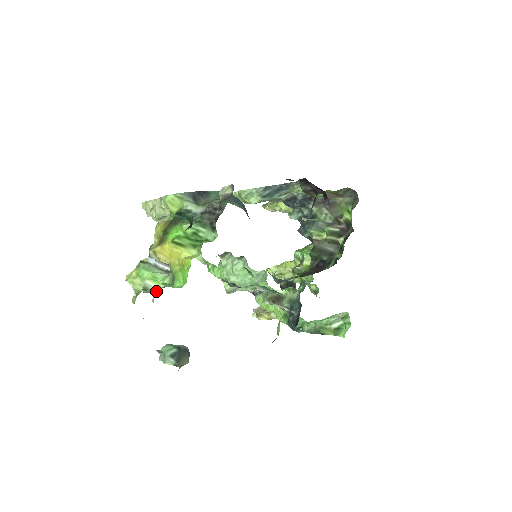
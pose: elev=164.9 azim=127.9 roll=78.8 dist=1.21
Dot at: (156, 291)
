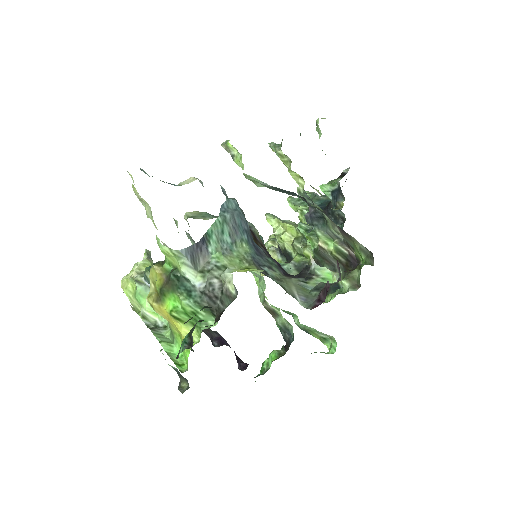
Dot at: (155, 325)
